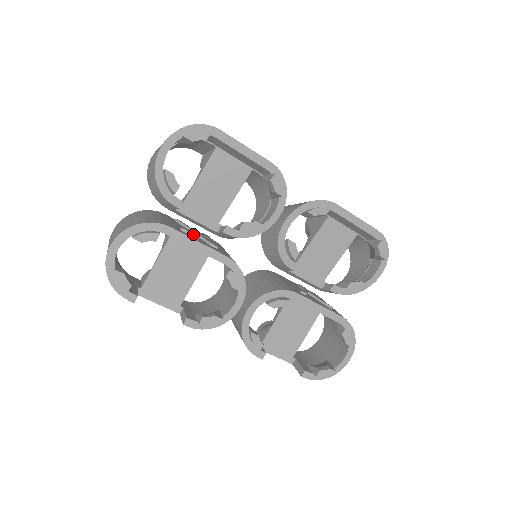
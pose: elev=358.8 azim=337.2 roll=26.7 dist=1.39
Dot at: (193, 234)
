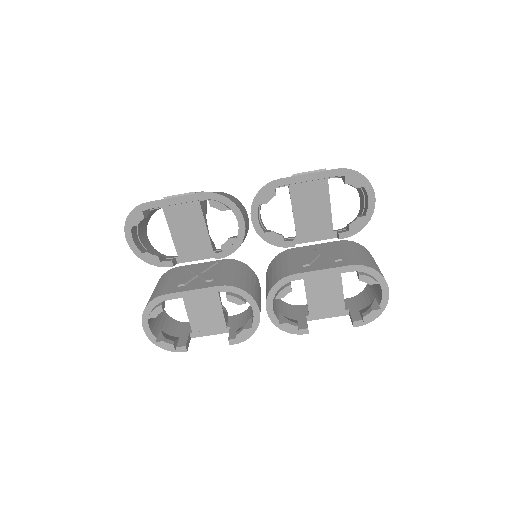
Dot at: (193, 279)
